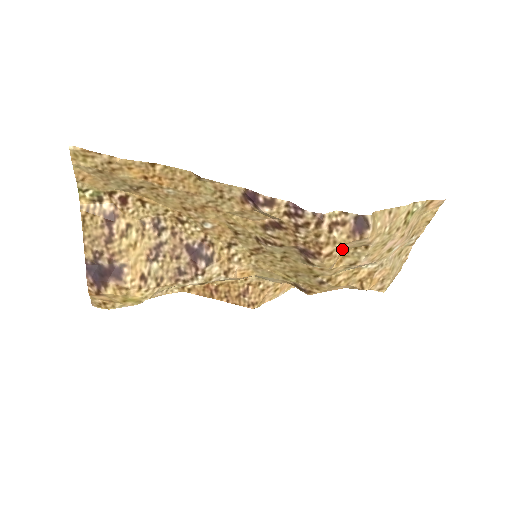
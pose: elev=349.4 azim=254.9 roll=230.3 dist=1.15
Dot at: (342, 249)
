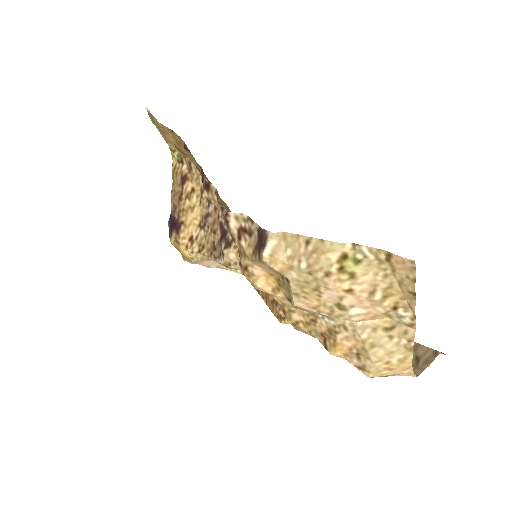
Dot at: (264, 270)
